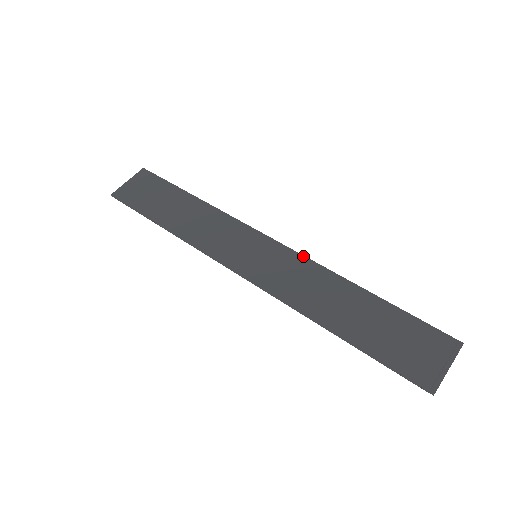
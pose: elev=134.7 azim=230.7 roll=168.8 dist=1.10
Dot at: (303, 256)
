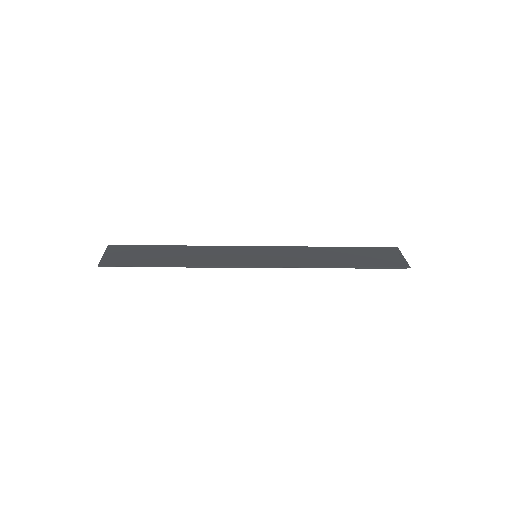
Dot at: (284, 246)
